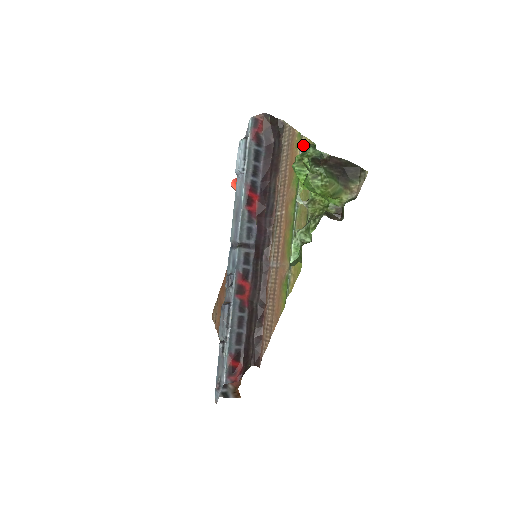
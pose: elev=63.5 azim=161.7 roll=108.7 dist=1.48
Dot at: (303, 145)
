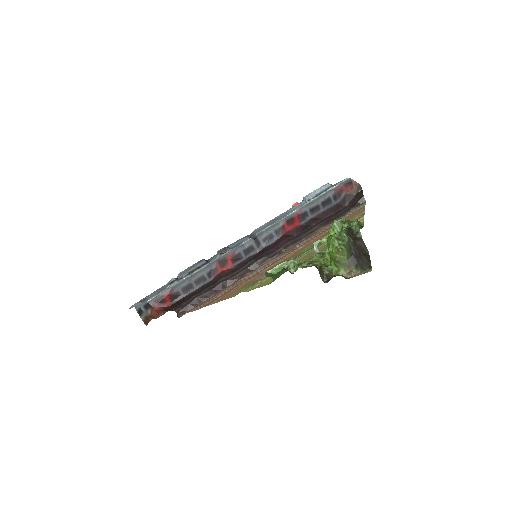
Dot at: occluded
